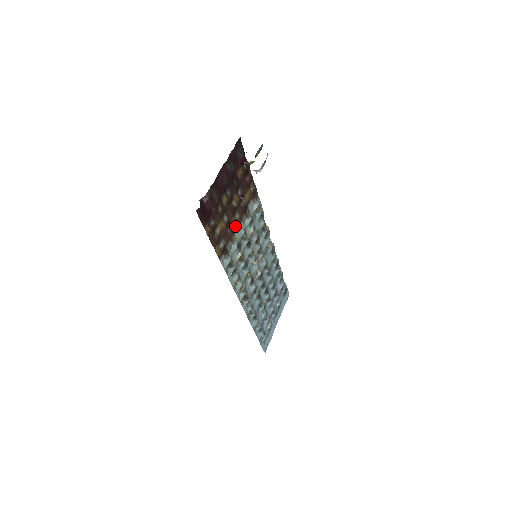
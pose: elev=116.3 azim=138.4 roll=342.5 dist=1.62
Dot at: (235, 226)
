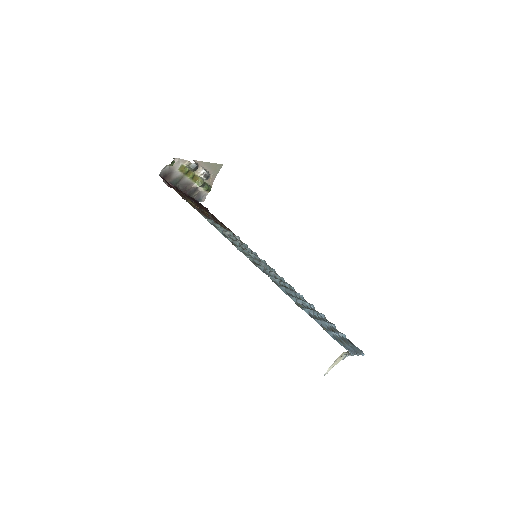
Dot at: occluded
